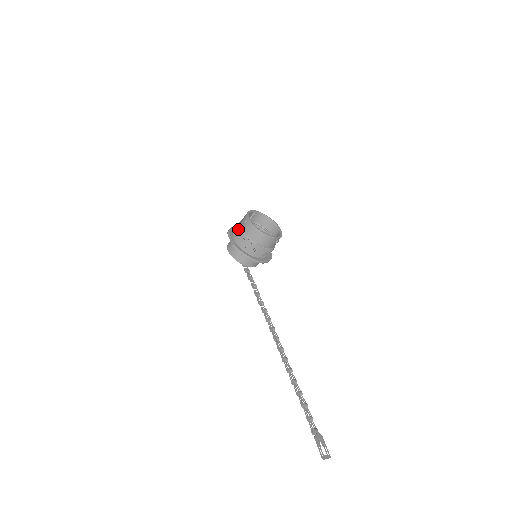
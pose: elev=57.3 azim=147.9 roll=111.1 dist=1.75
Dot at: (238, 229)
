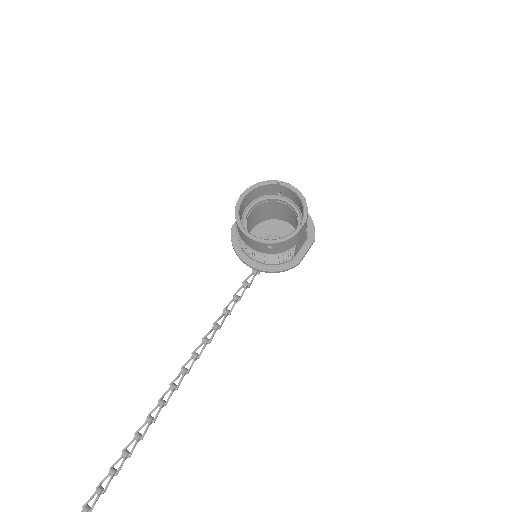
Dot at: occluded
